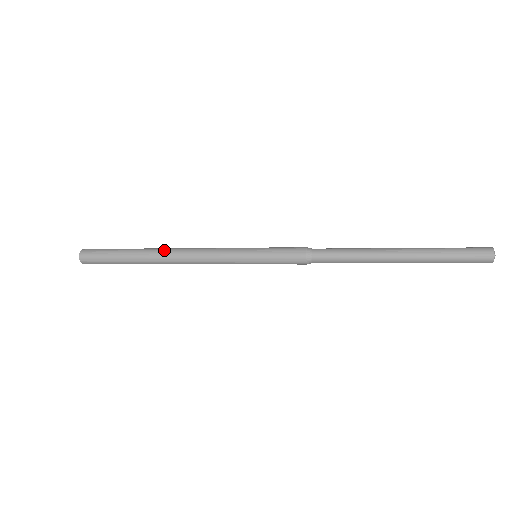
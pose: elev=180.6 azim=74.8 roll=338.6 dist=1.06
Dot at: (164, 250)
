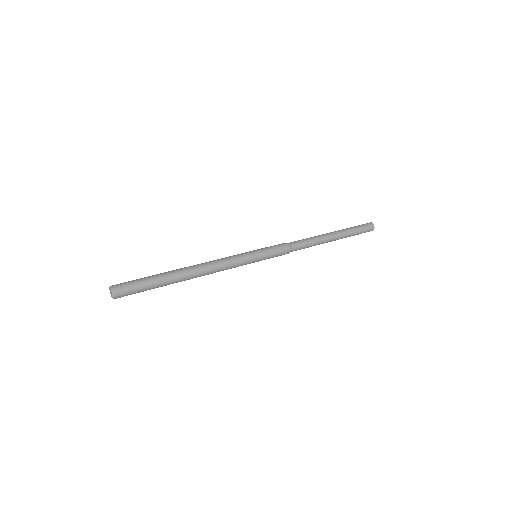
Dot at: (192, 270)
